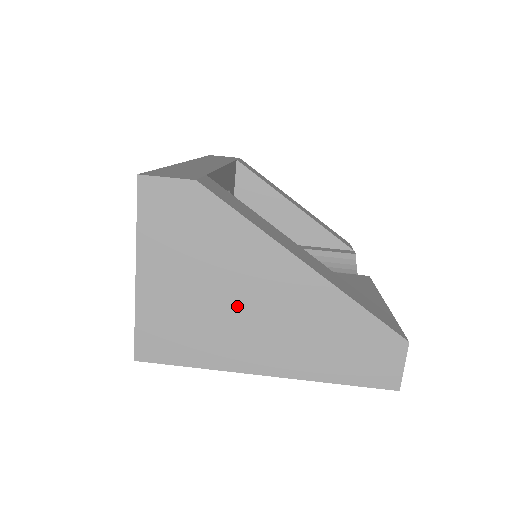
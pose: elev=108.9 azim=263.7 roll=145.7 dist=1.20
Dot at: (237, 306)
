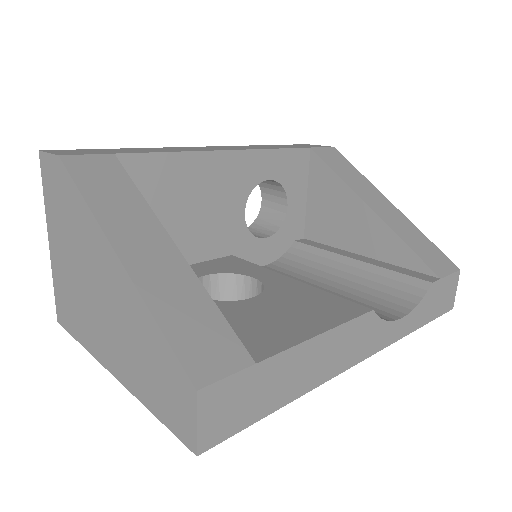
Dot at: (89, 290)
